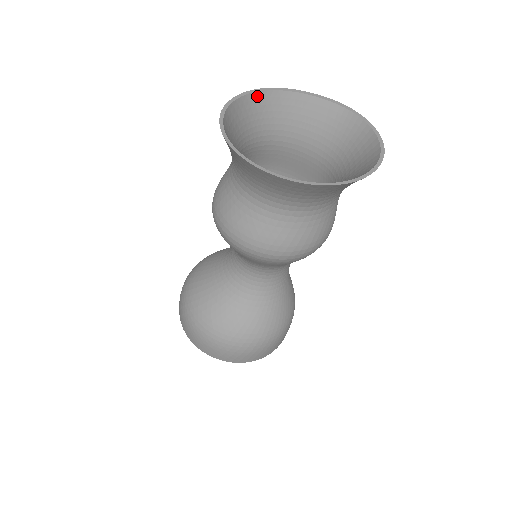
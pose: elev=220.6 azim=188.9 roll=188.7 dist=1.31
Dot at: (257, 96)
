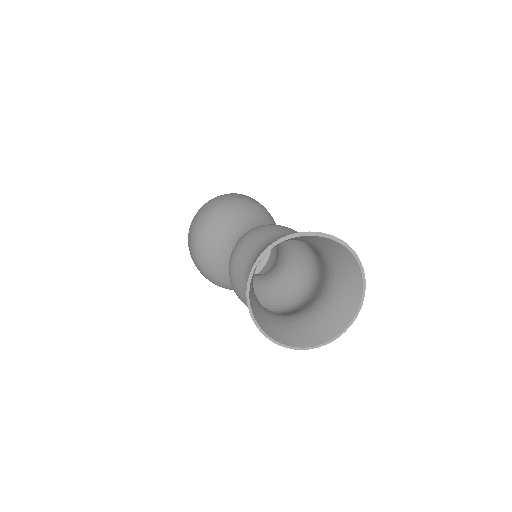
Dot at: occluded
